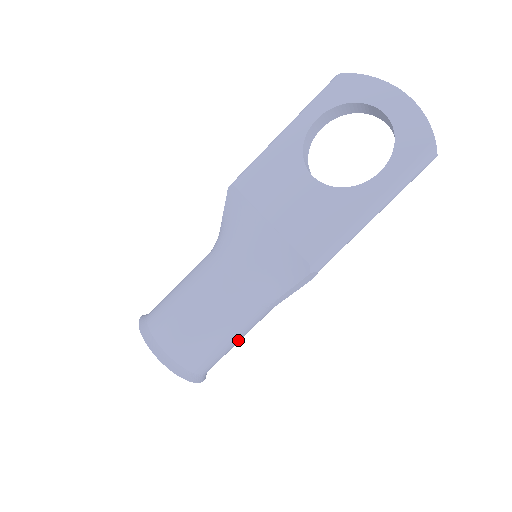
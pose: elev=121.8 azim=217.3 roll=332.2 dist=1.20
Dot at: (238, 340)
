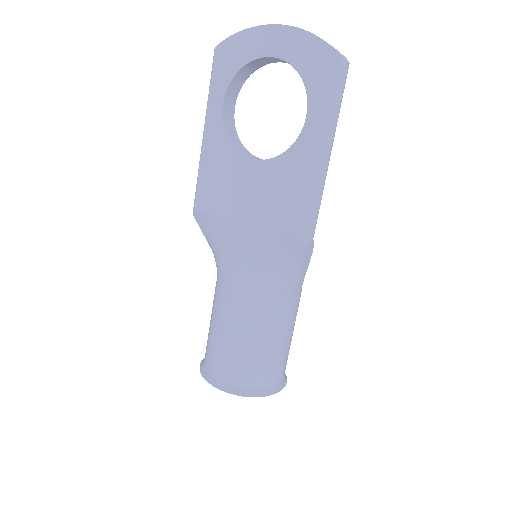
Dot at: (290, 335)
